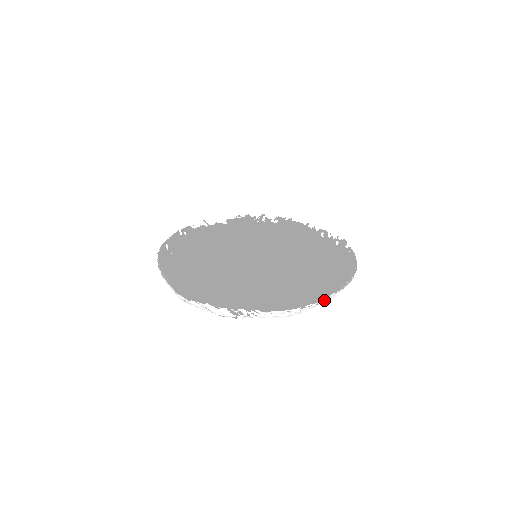
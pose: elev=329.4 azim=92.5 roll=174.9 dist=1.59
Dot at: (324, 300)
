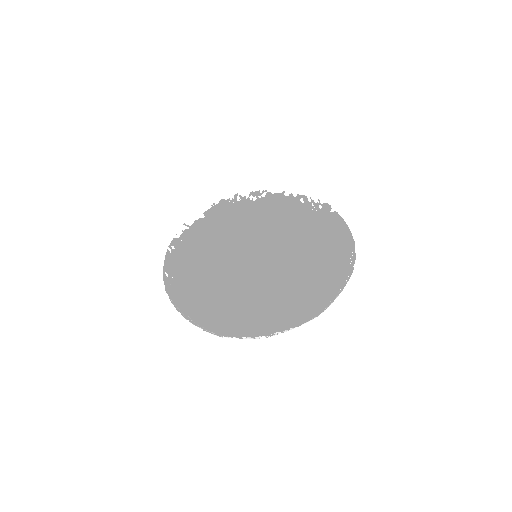
Dot at: (340, 291)
